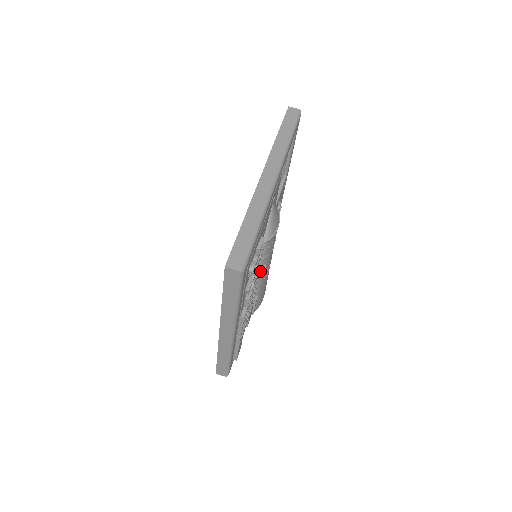
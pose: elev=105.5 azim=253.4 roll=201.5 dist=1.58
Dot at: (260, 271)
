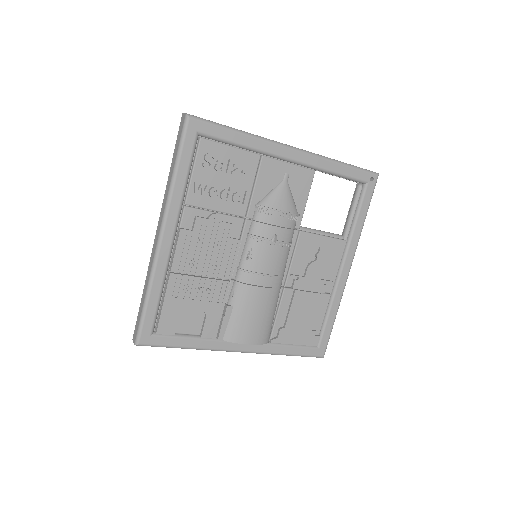
Dot at: (244, 257)
